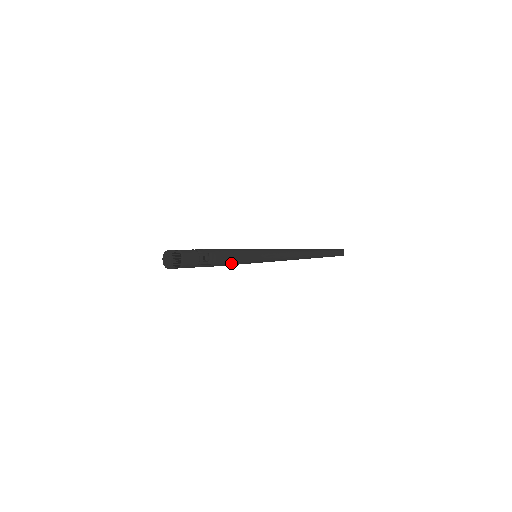
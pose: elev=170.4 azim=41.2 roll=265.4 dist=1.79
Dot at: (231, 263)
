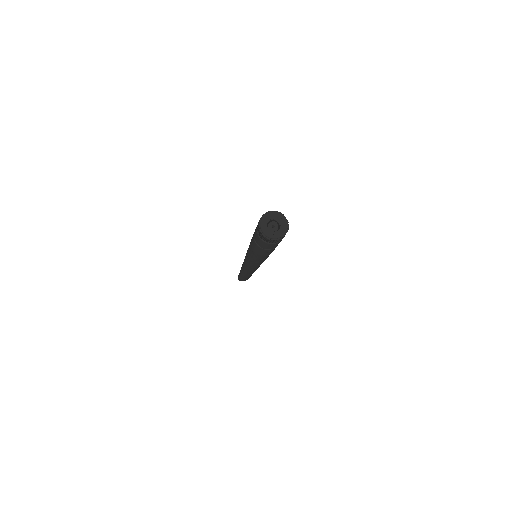
Dot at: occluded
